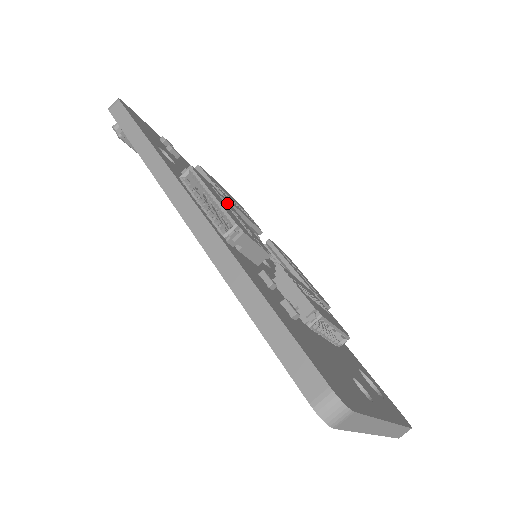
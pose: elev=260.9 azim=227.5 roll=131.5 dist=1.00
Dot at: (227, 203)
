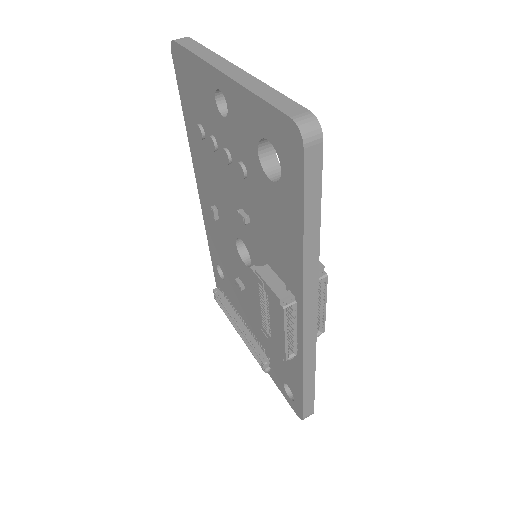
Dot at: occluded
